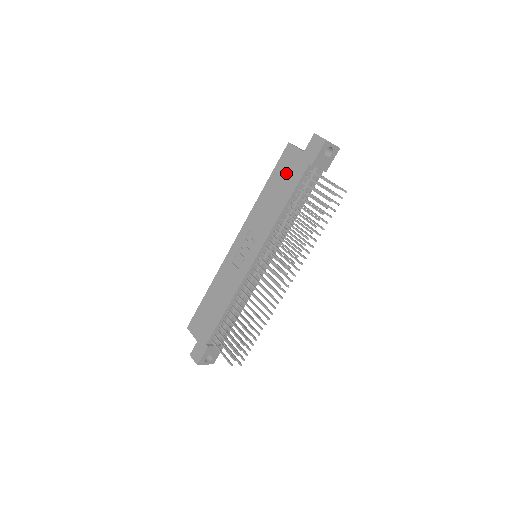
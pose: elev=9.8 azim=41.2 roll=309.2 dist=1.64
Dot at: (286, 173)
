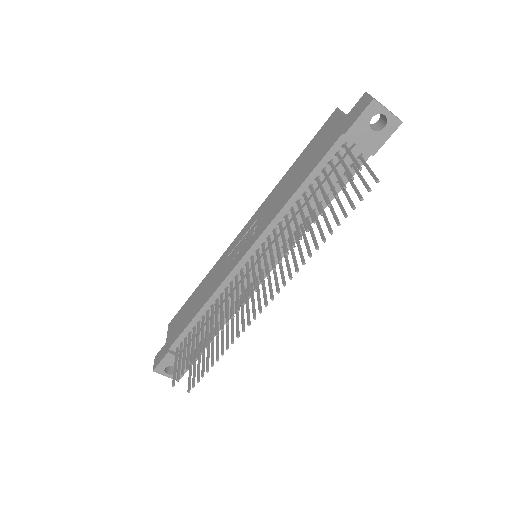
Dot at: (317, 147)
